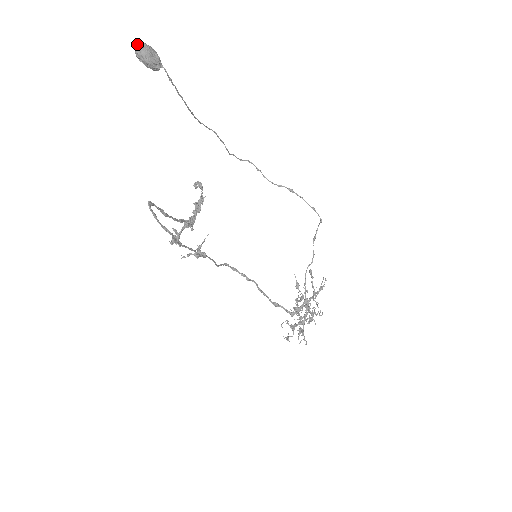
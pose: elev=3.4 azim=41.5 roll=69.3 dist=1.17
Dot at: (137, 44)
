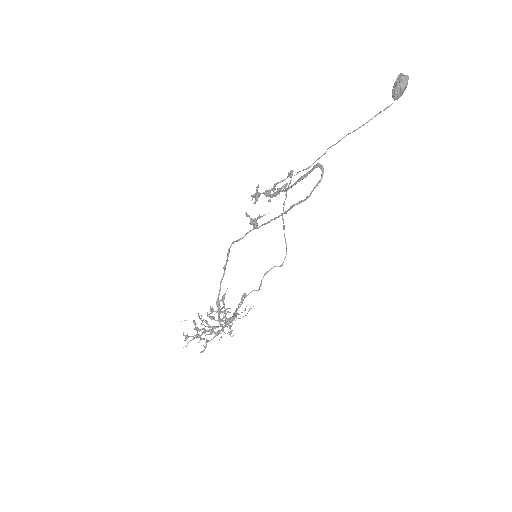
Dot at: occluded
